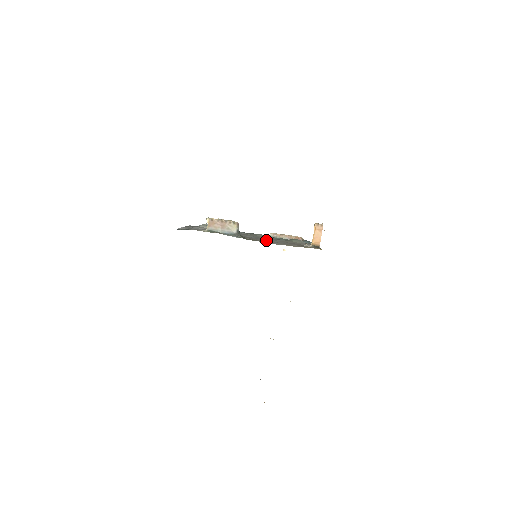
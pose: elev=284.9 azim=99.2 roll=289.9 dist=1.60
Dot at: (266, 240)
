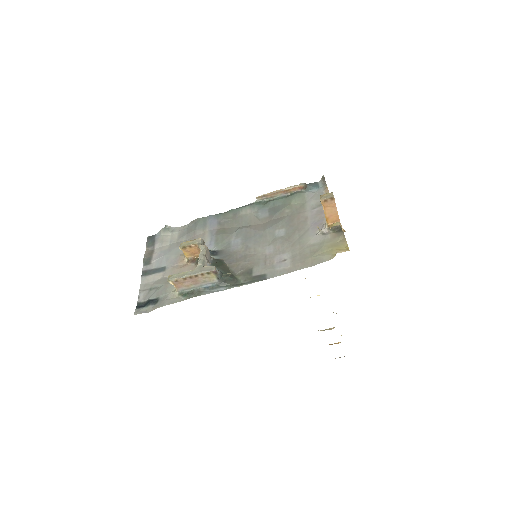
Dot at: (260, 243)
